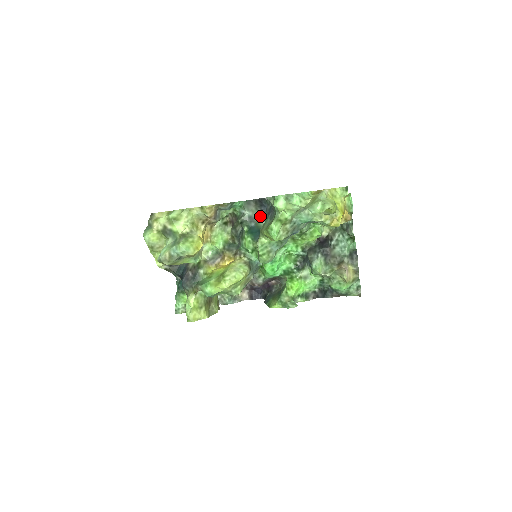
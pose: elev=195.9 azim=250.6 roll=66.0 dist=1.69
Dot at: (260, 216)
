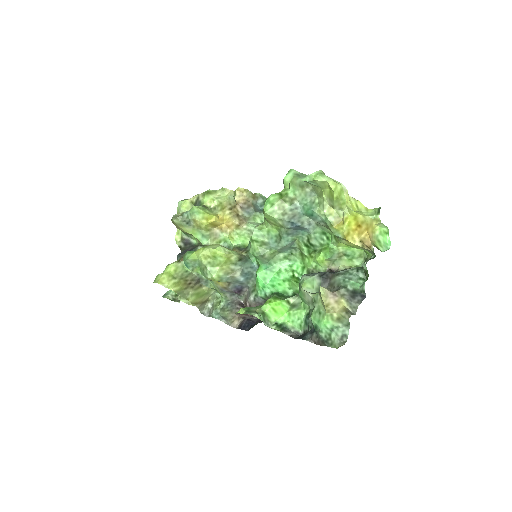
Dot at: occluded
